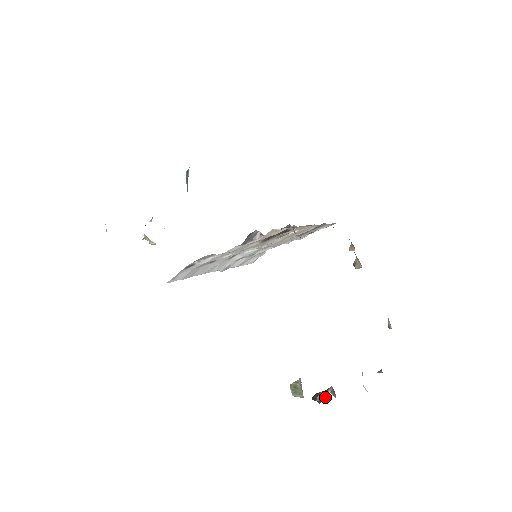
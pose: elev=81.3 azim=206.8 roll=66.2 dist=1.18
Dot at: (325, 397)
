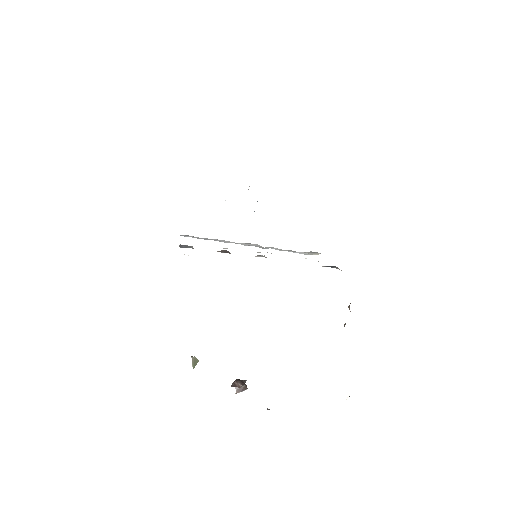
Dot at: (238, 387)
